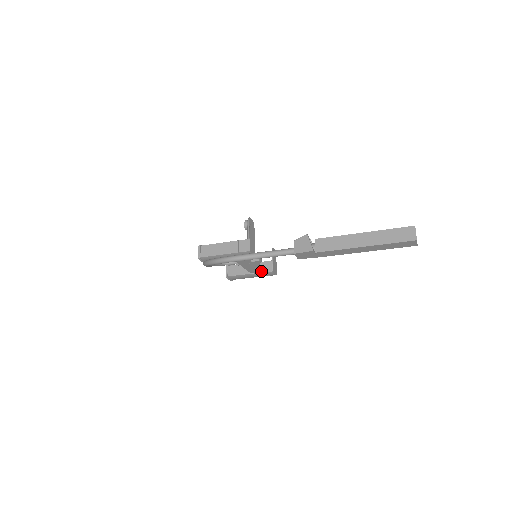
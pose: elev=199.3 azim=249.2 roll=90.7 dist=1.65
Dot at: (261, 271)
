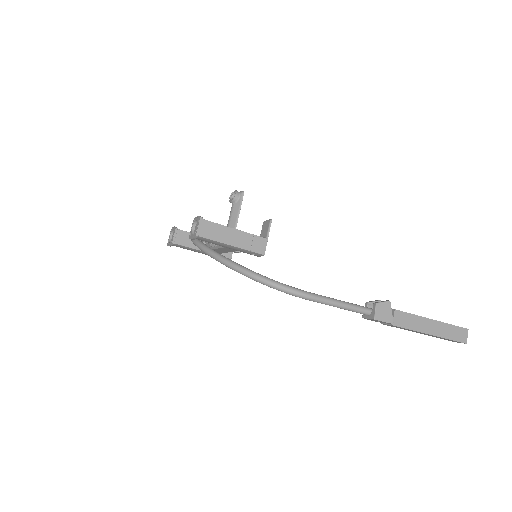
Dot at: occluded
